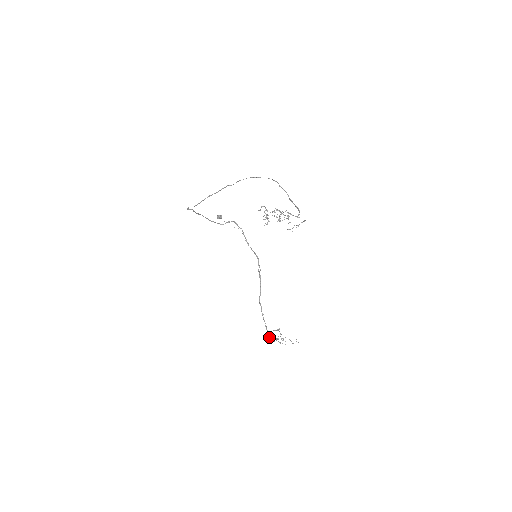
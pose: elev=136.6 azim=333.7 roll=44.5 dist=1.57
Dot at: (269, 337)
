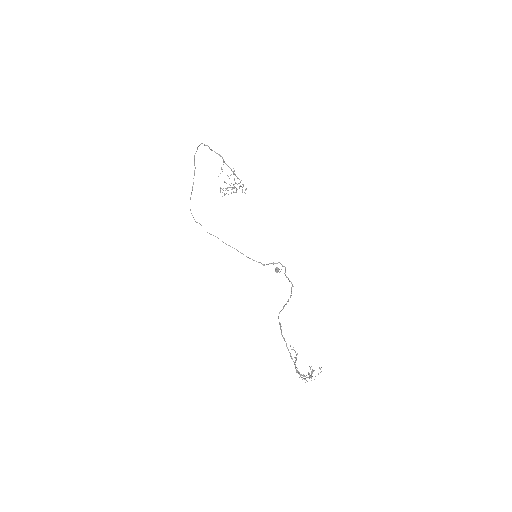
Dot at: (299, 377)
